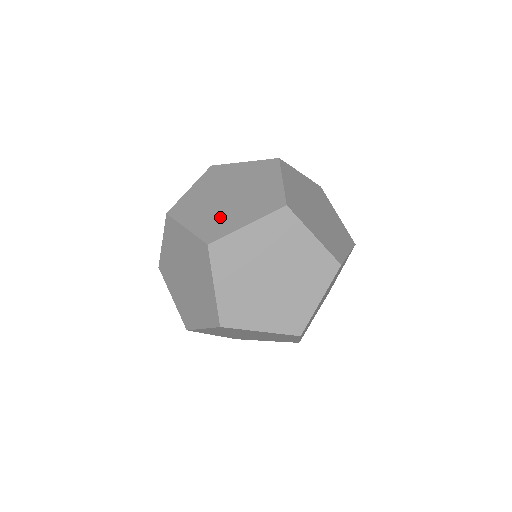
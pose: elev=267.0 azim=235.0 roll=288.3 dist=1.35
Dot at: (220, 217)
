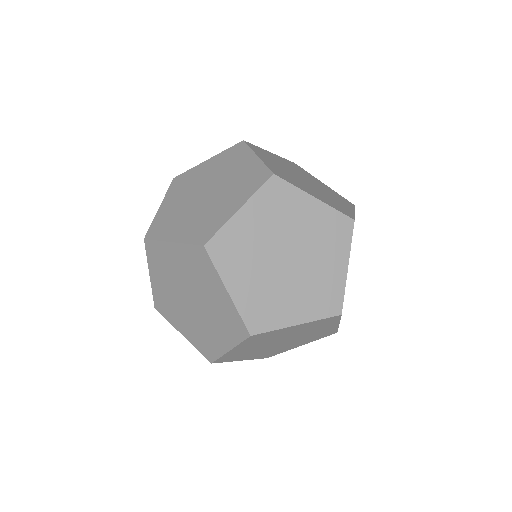
Dot at: occluded
